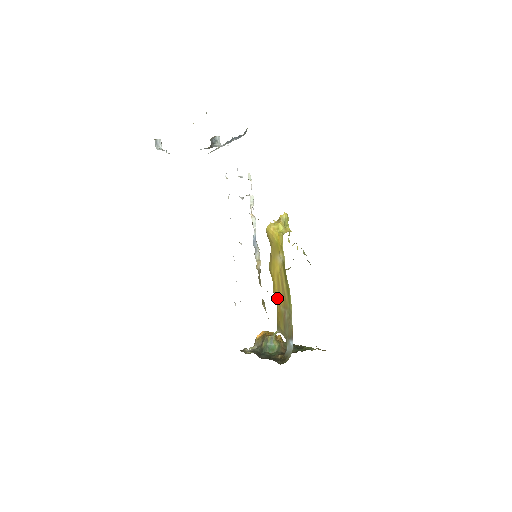
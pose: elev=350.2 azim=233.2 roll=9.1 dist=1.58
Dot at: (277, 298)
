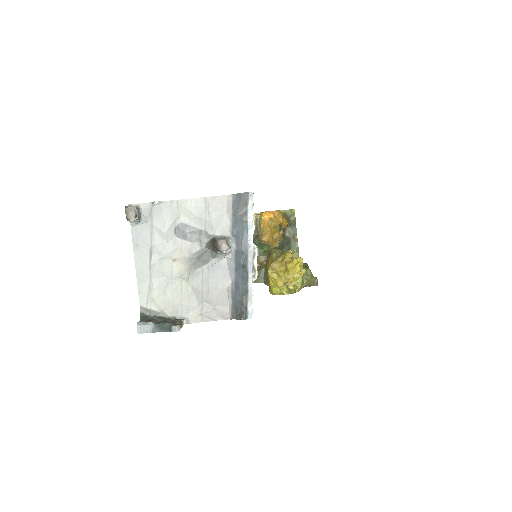
Dot at: occluded
